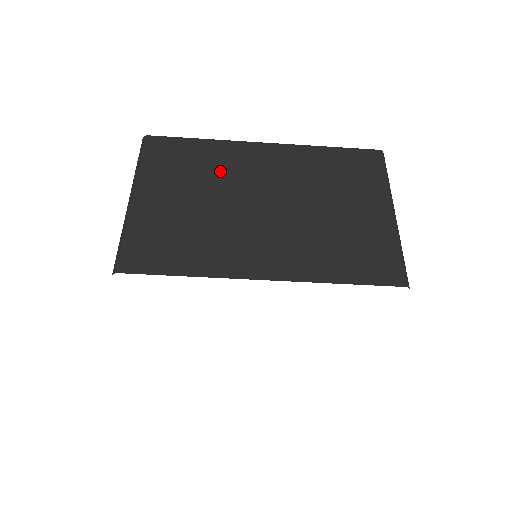
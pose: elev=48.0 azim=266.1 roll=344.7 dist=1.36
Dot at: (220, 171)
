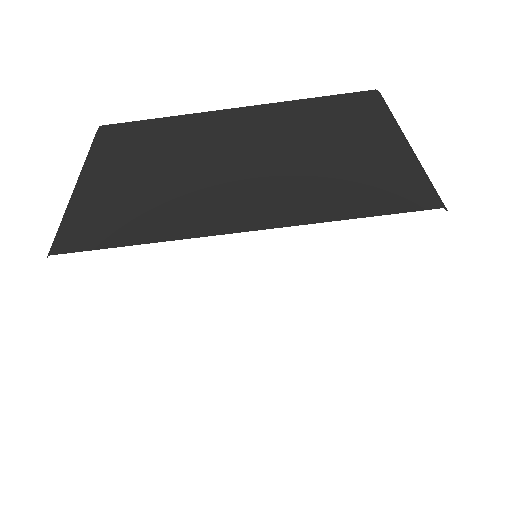
Dot at: (184, 140)
